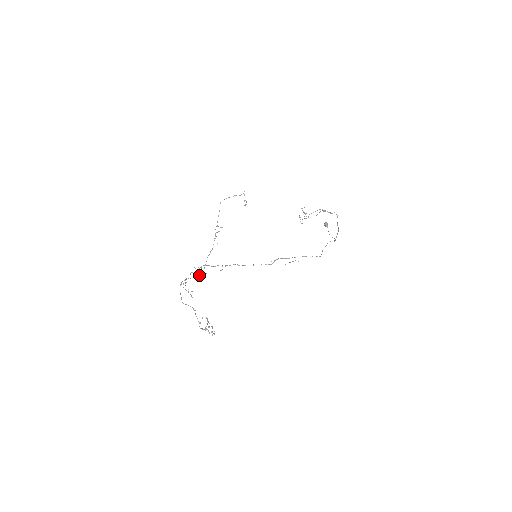
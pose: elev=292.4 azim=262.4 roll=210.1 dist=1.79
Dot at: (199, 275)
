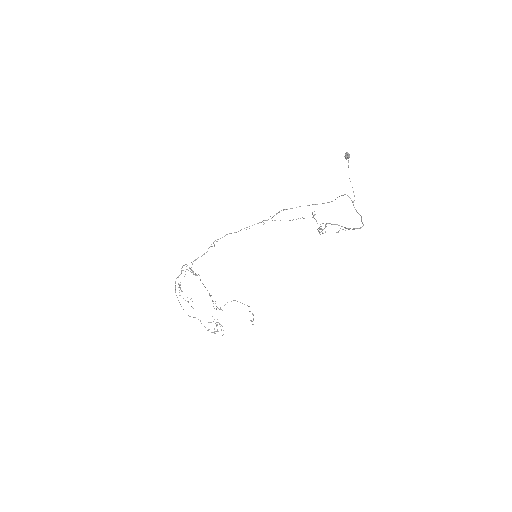
Dot at: occluded
